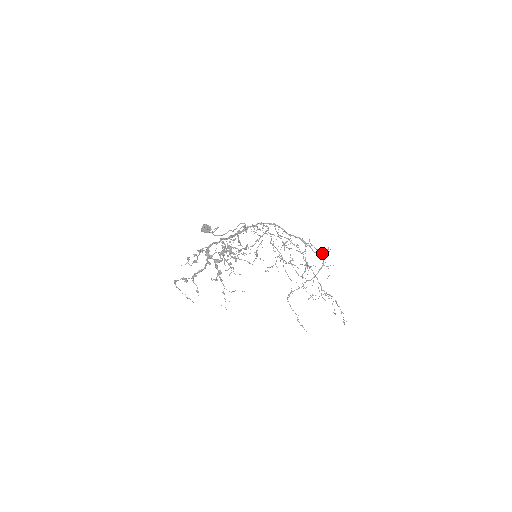
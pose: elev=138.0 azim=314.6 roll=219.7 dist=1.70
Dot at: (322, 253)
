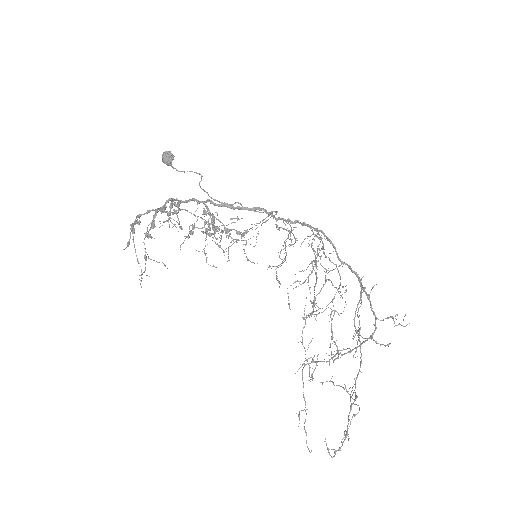
Dot at: (361, 302)
